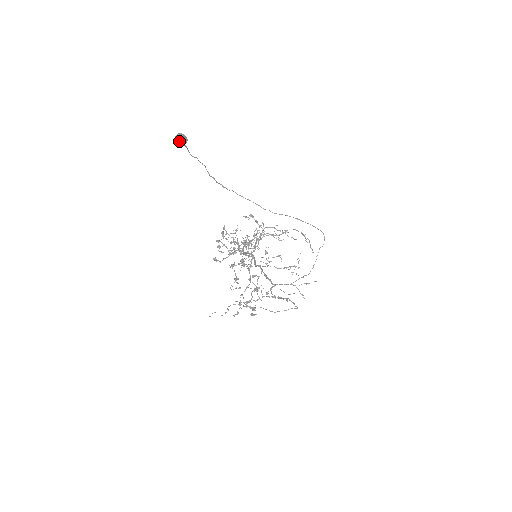
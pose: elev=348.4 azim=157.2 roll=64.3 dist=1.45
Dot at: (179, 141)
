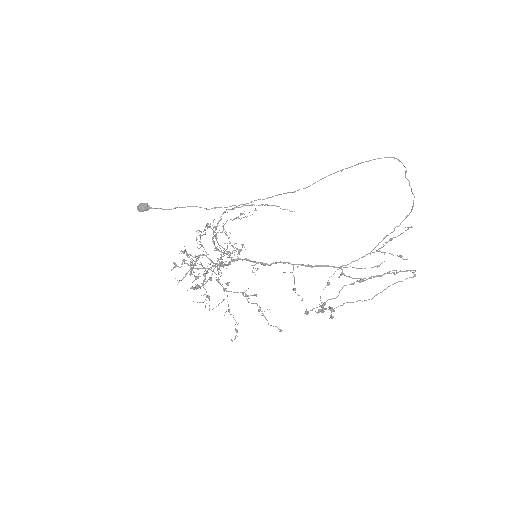
Dot at: (140, 211)
